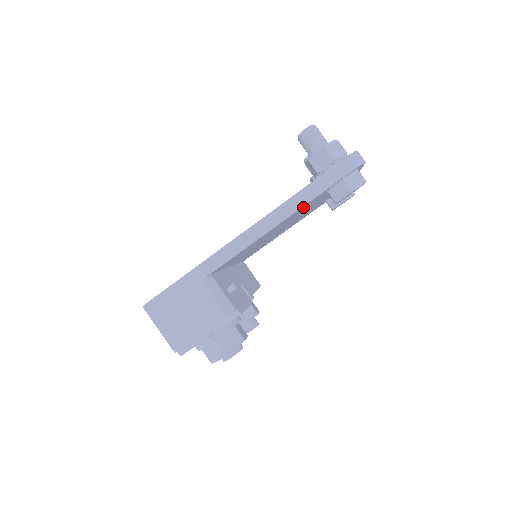
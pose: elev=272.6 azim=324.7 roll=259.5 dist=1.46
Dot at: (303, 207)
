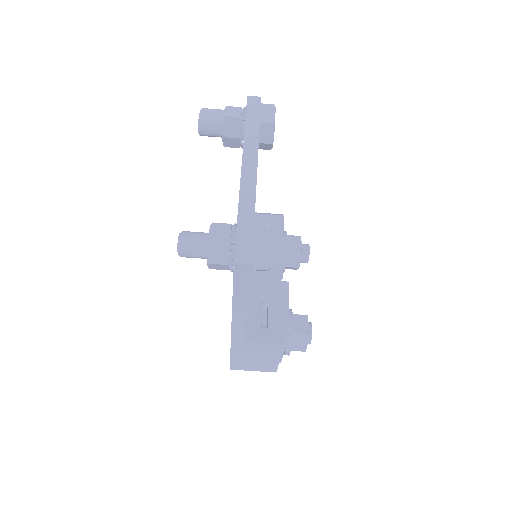
Dot at: occluded
